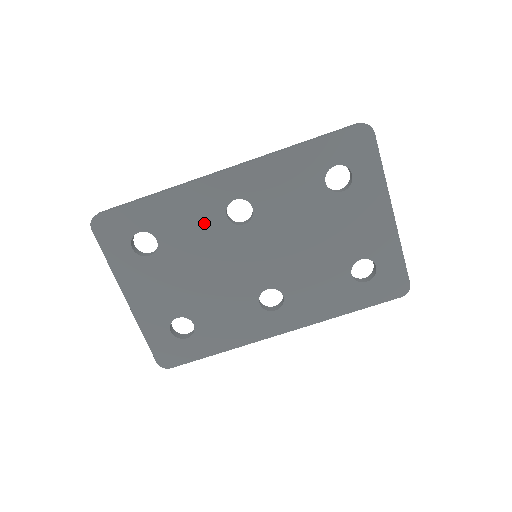
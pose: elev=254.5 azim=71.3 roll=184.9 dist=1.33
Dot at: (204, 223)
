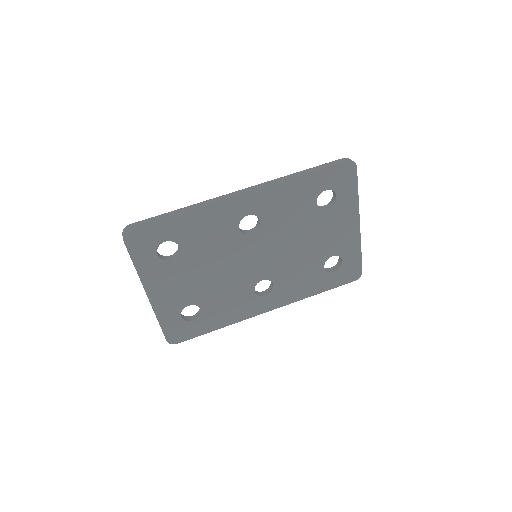
Dot at: (220, 233)
